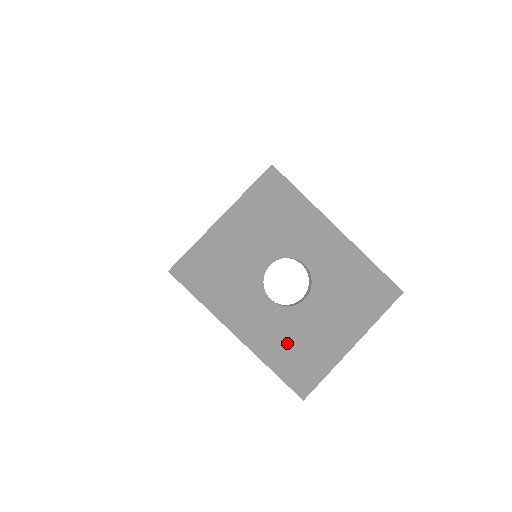
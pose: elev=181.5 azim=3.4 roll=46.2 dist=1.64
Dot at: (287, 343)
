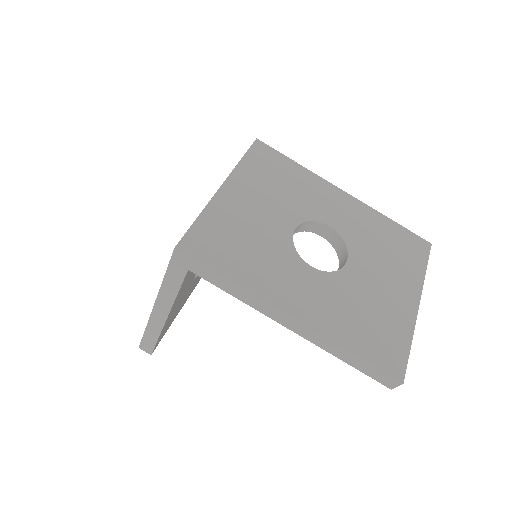
Dot at: (352, 314)
